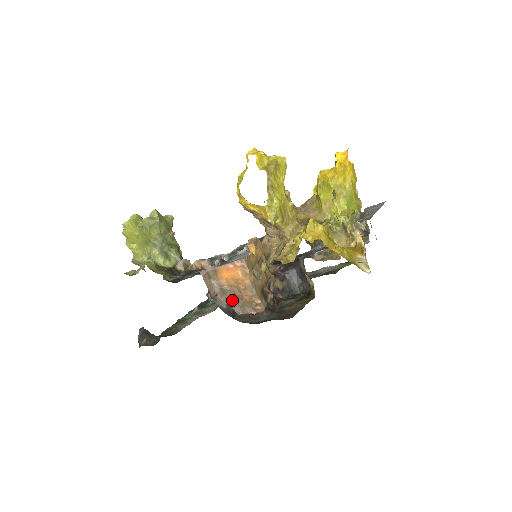
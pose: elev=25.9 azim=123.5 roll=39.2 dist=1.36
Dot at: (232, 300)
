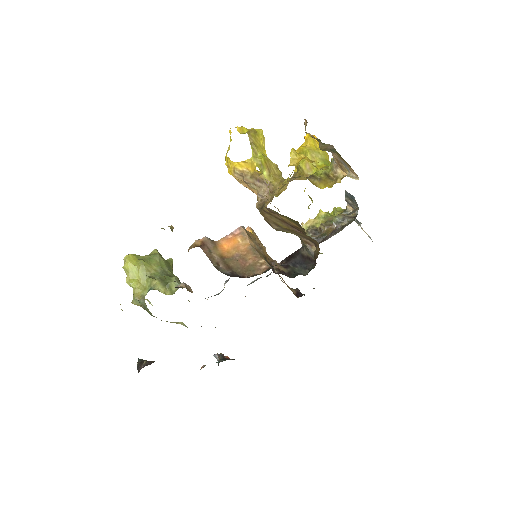
Dot at: (235, 268)
